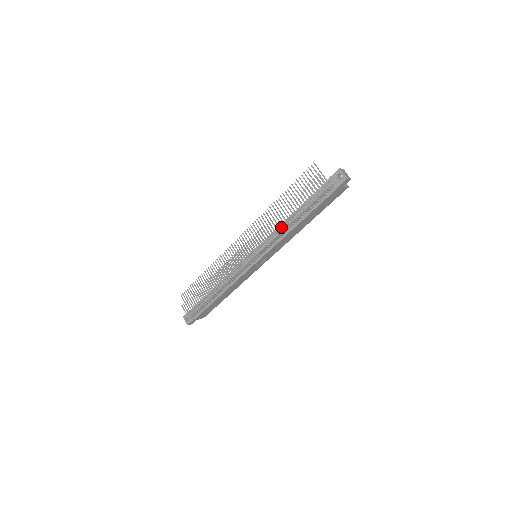
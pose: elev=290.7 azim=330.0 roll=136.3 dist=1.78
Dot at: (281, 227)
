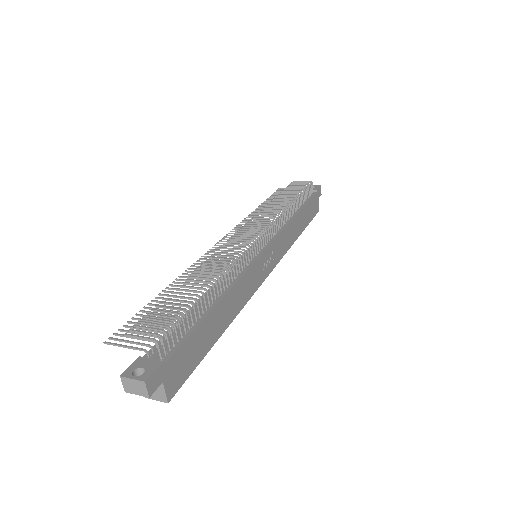
Dot at: occluded
